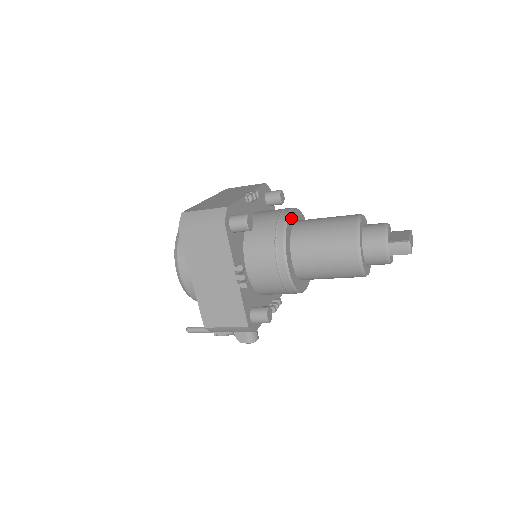
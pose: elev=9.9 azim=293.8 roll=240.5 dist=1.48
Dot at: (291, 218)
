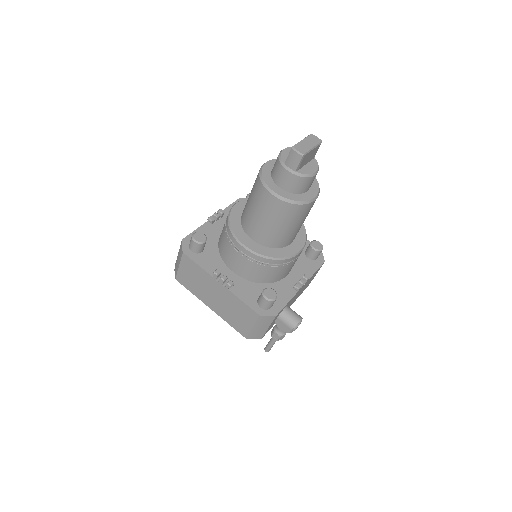
Dot at: (237, 209)
